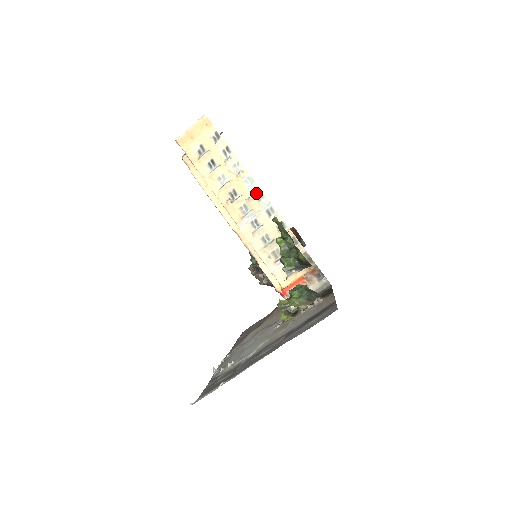
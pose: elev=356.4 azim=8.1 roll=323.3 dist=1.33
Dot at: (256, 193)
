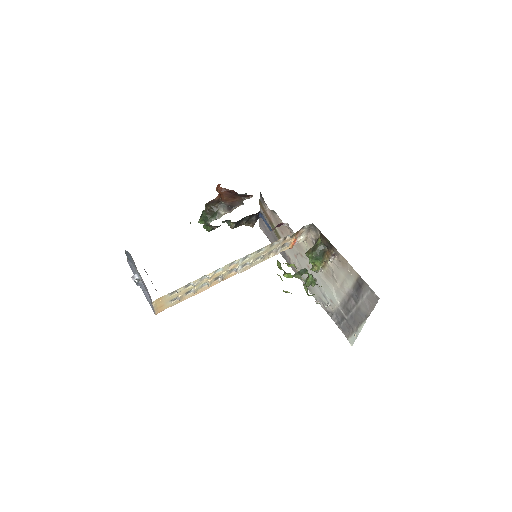
Dot at: (228, 266)
